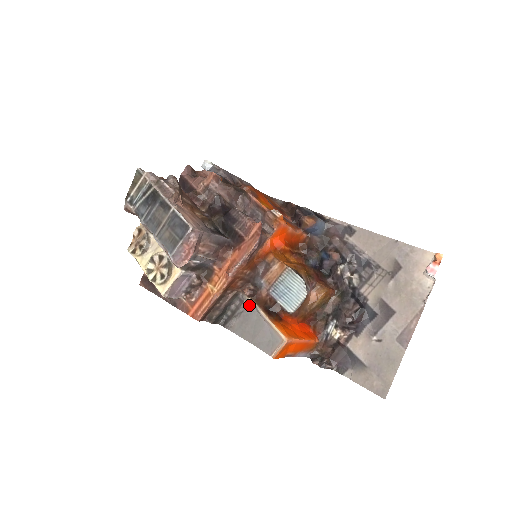
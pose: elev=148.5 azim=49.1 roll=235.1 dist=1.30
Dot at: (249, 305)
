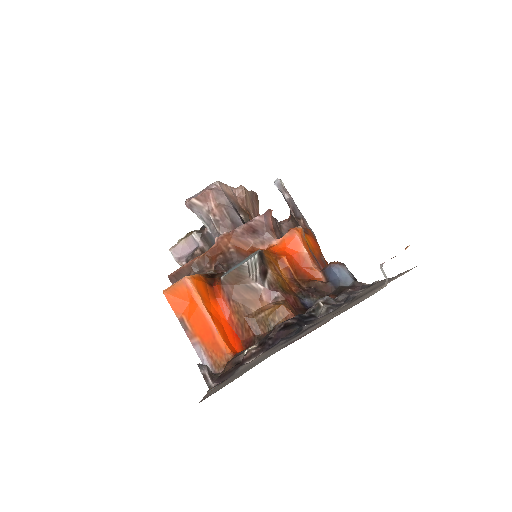
Dot at: occluded
